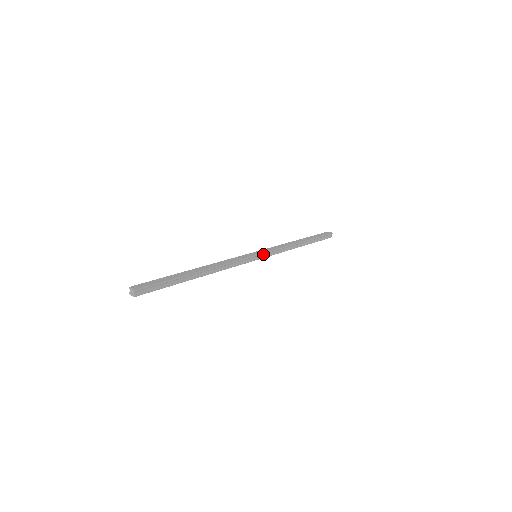
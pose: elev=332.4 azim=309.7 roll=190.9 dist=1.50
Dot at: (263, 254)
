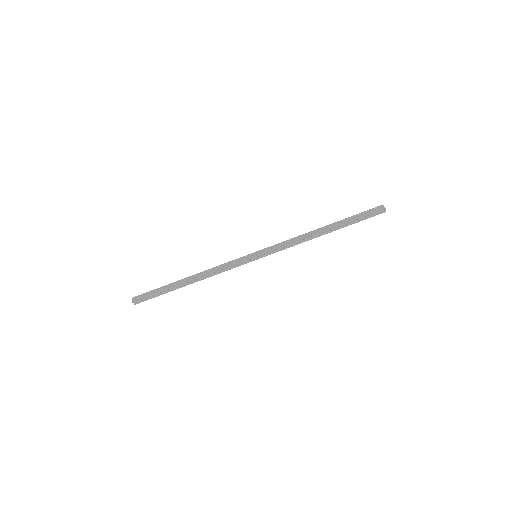
Dot at: (263, 254)
